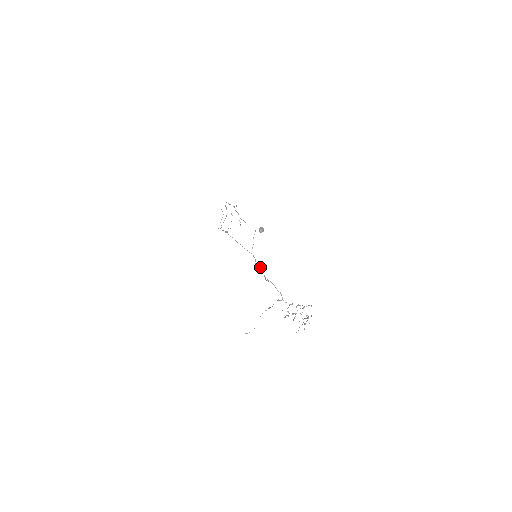
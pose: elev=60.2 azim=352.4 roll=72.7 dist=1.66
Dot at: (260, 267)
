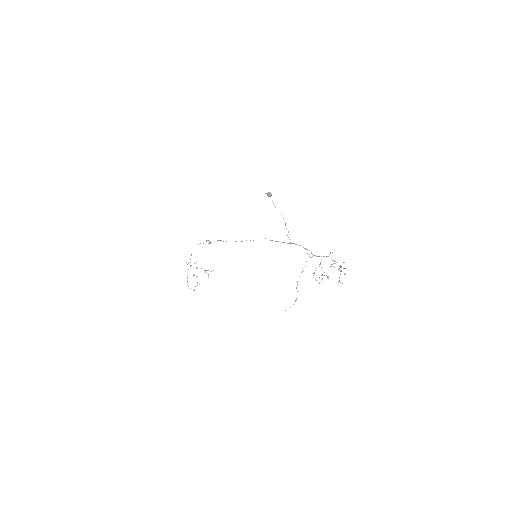
Dot at: occluded
